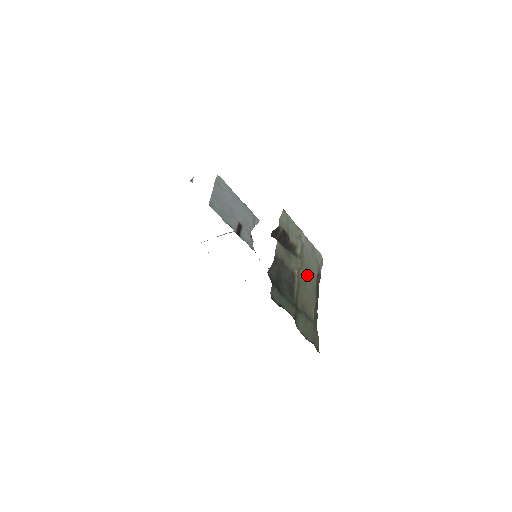
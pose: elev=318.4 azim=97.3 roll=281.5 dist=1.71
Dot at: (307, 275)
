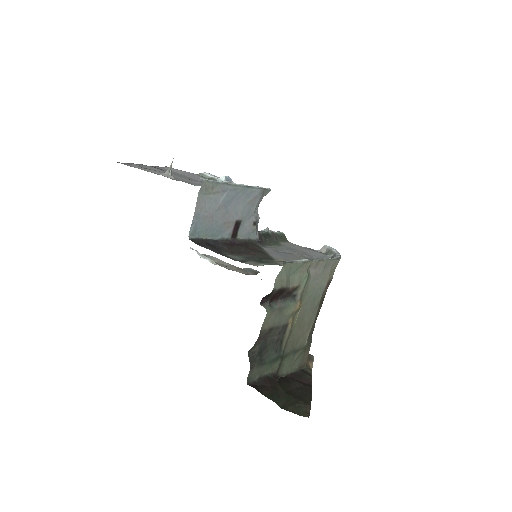
Dot at: (308, 306)
